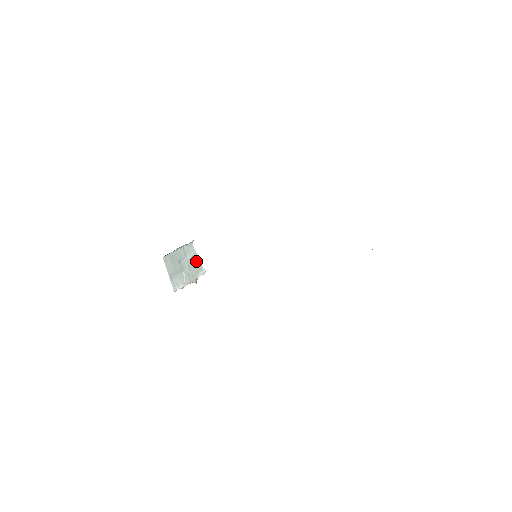
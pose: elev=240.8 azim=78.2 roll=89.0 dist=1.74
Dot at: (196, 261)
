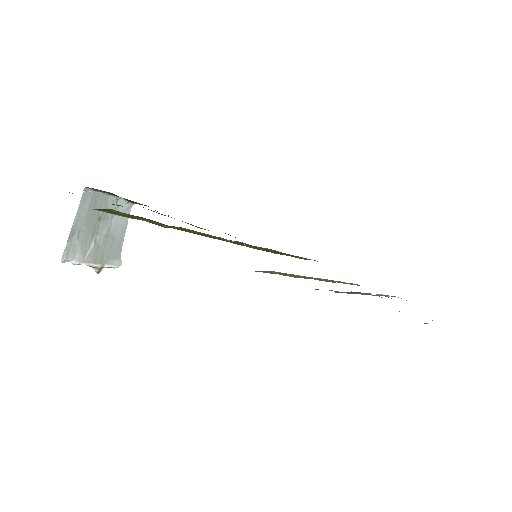
Dot at: (119, 238)
